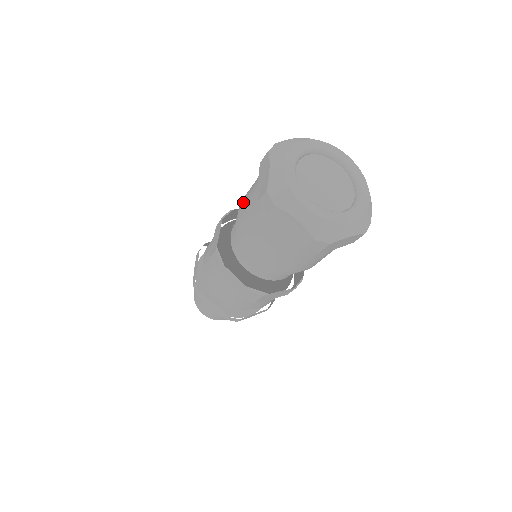
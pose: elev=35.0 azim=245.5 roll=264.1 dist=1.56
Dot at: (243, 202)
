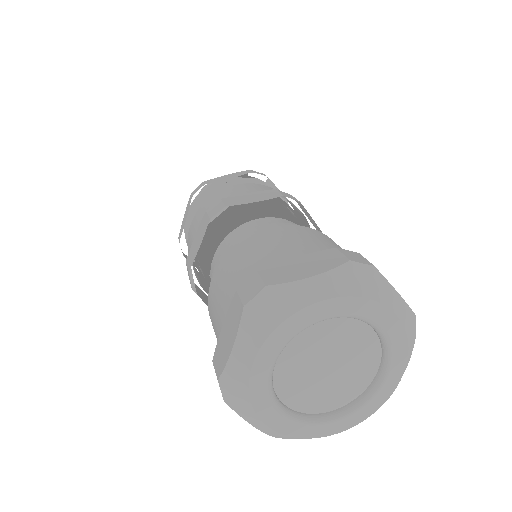
Dot at: (217, 282)
